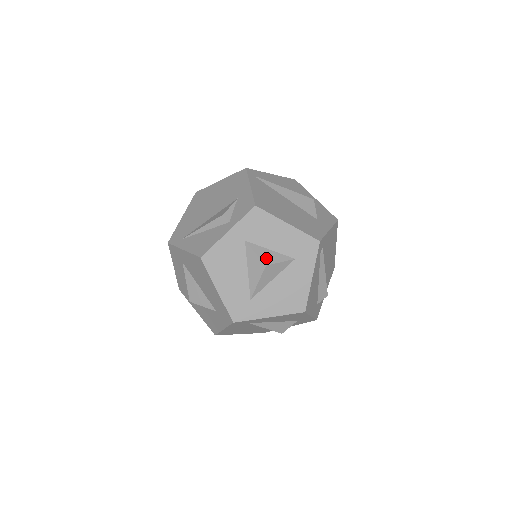
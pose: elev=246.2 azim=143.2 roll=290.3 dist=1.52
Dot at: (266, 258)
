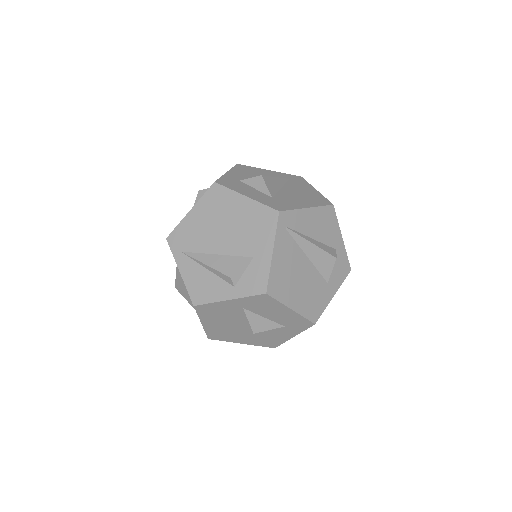
Dot at: (257, 326)
